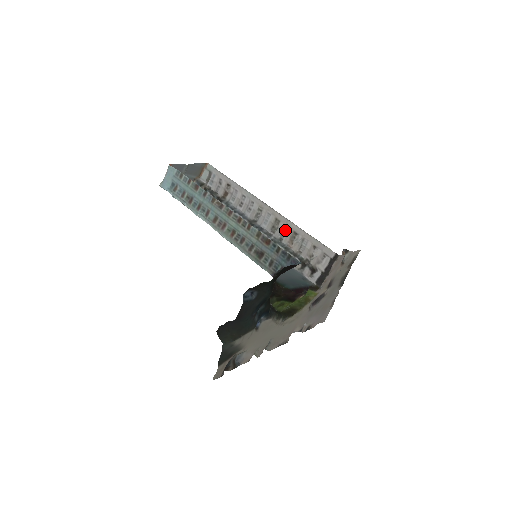
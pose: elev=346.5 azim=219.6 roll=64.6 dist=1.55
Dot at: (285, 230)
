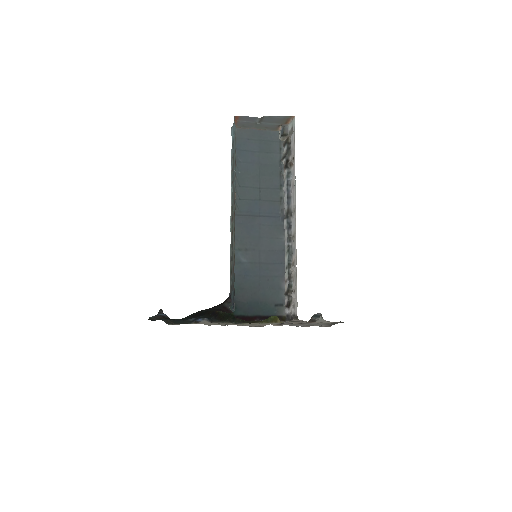
Dot at: occluded
